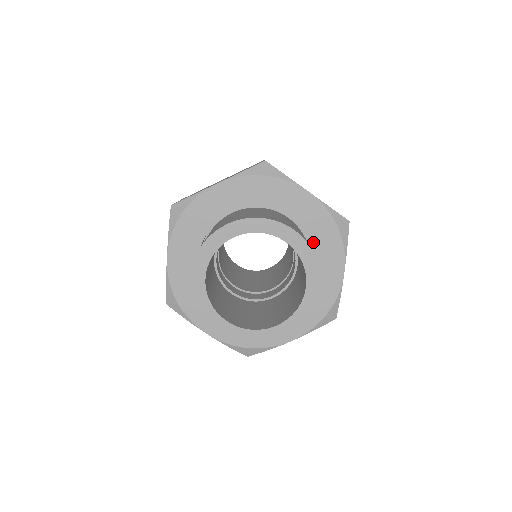
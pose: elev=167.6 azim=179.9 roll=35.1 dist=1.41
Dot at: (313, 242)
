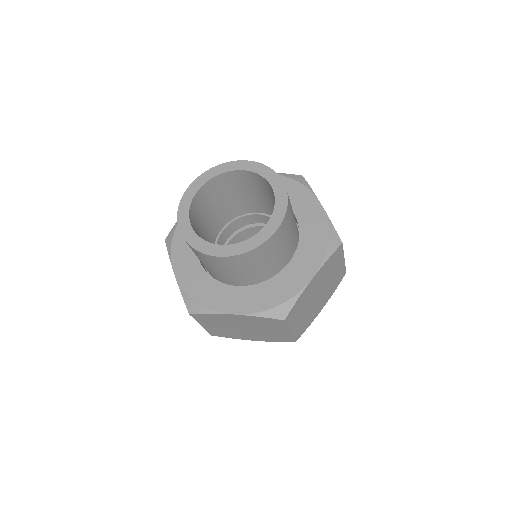
Dot at: occluded
